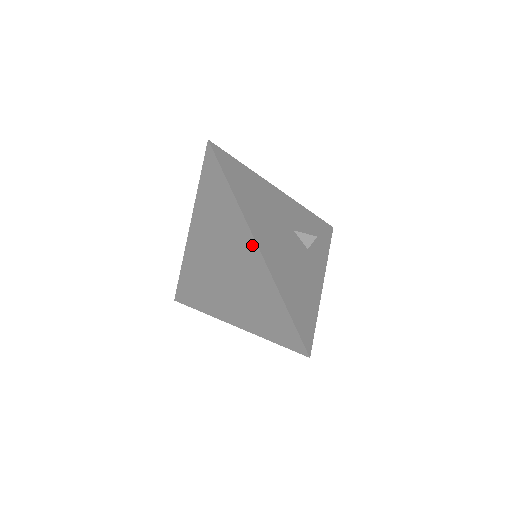
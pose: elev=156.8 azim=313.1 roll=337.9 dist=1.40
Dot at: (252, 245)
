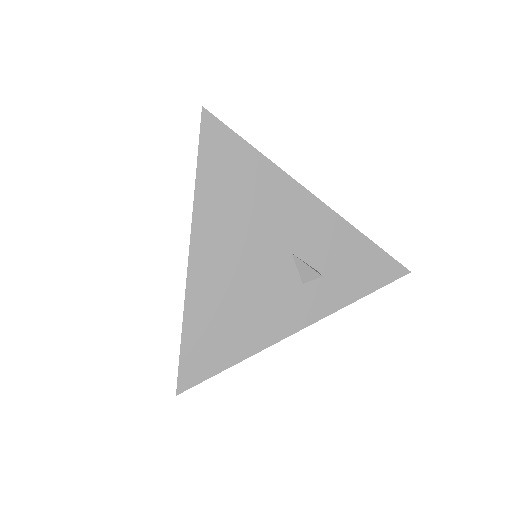
Dot at: (191, 249)
